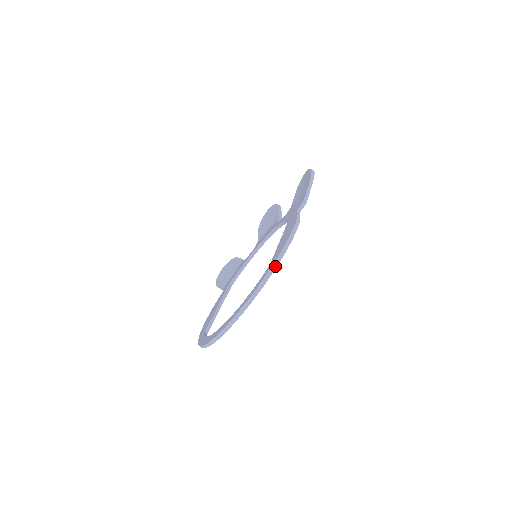
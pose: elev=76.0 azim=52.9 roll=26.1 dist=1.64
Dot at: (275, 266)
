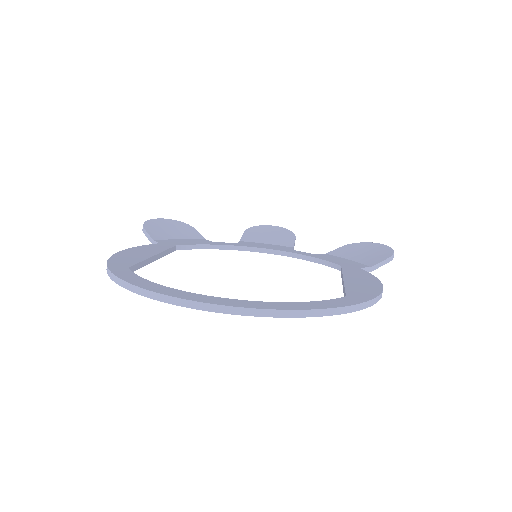
Dot at: (363, 306)
